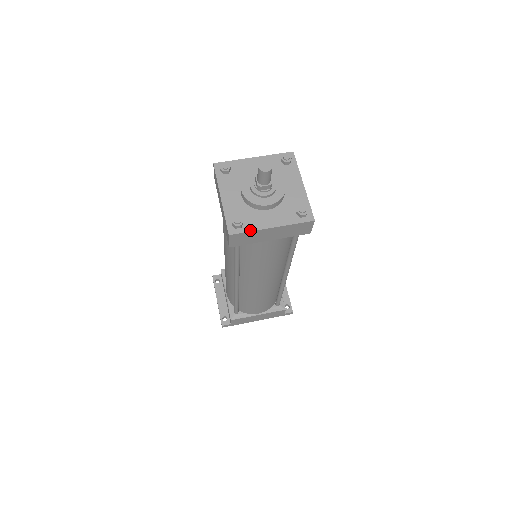
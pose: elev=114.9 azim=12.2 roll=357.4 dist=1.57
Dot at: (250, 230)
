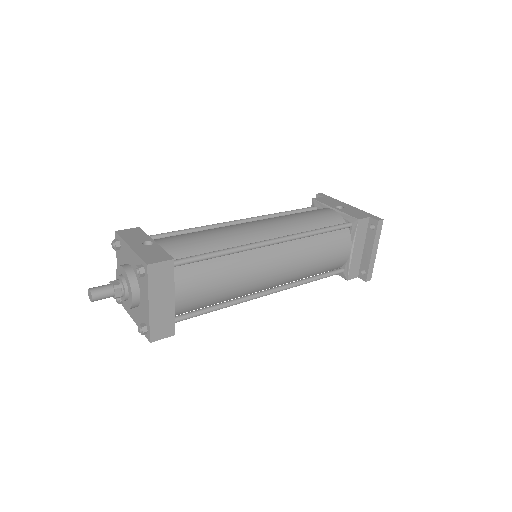
Dot at: (126, 310)
